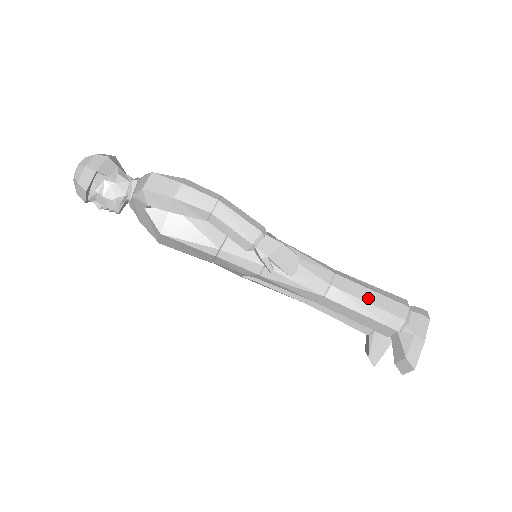
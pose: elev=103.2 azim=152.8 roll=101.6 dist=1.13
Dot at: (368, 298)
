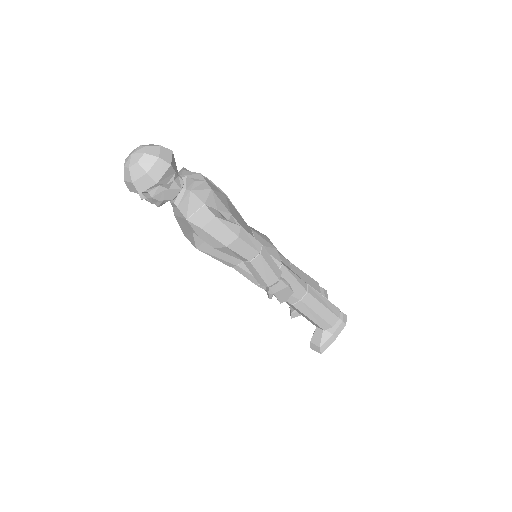
Dot at: (319, 311)
